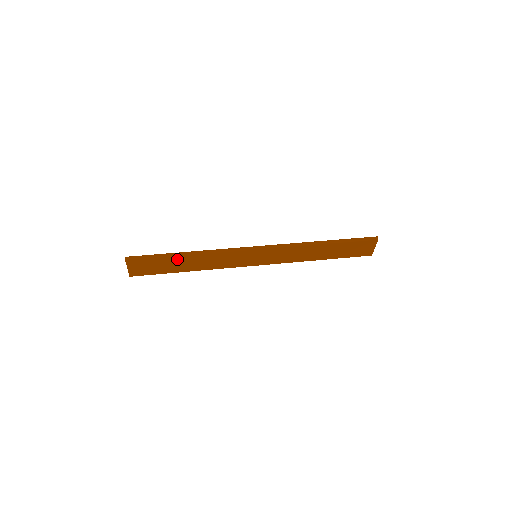
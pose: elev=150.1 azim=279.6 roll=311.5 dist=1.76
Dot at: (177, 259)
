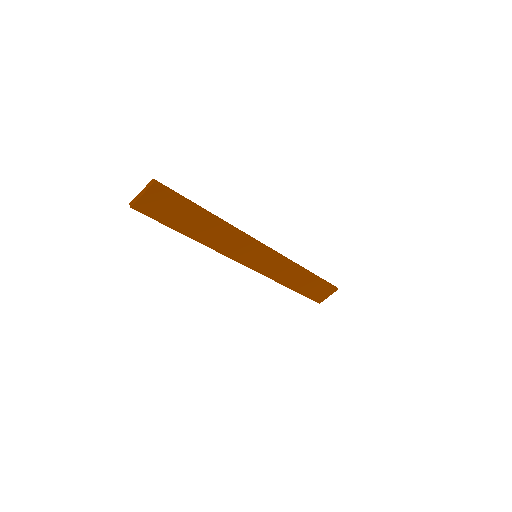
Dot at: (199, 216)
